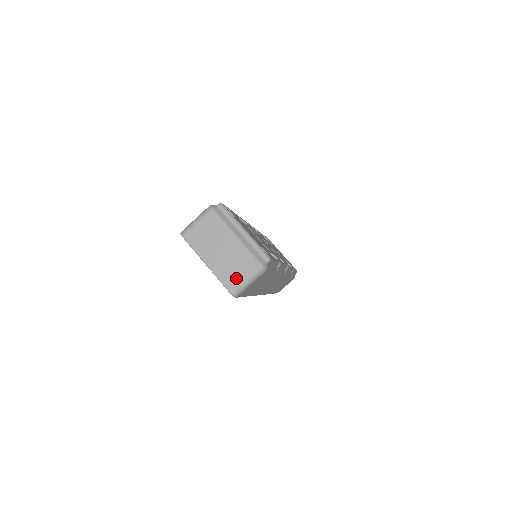
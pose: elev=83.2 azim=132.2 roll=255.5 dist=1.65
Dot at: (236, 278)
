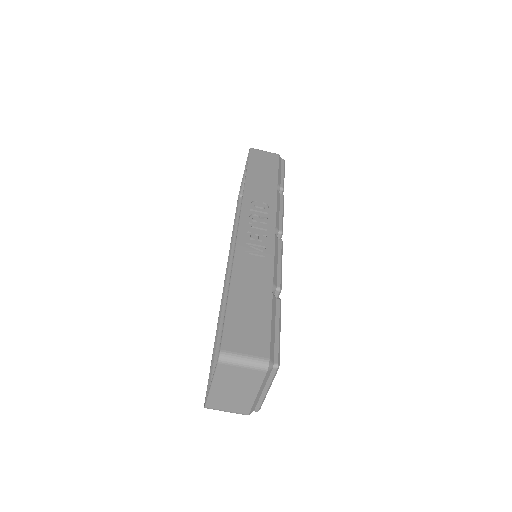
Dot at: (221, 407)
